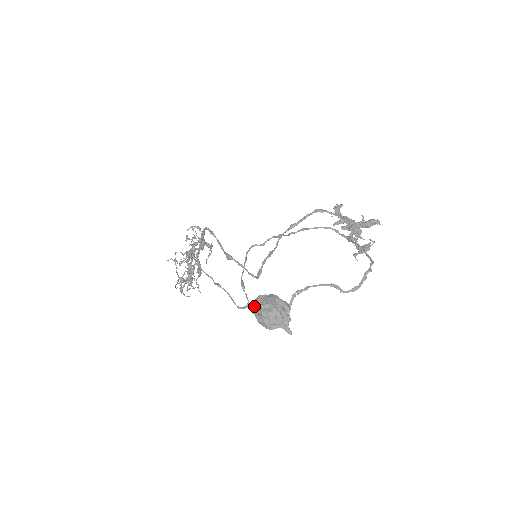
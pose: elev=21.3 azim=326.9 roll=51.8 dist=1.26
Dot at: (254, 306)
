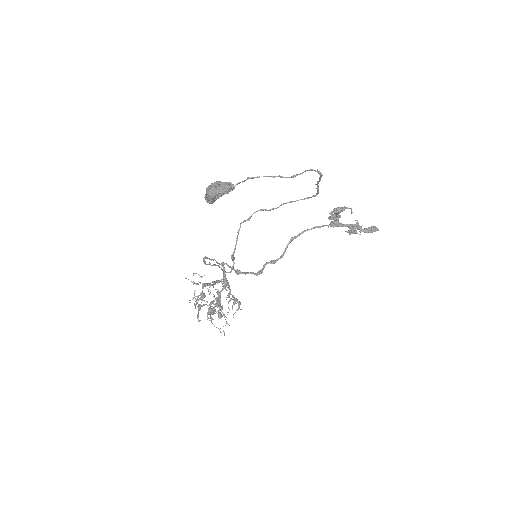
Dot at: occluded
